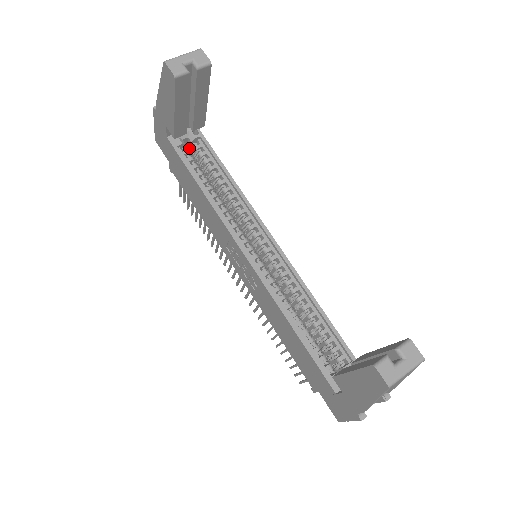
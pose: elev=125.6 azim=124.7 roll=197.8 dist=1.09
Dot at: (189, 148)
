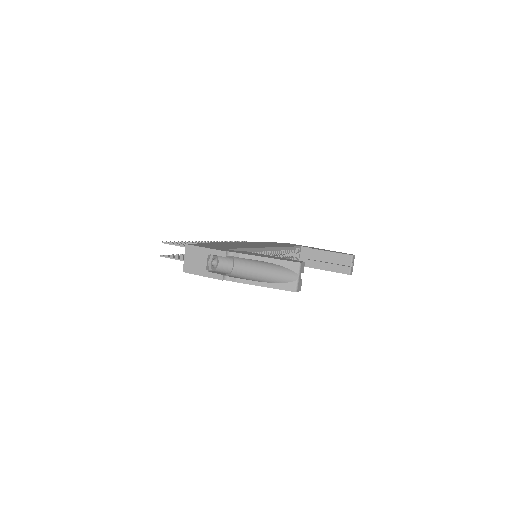
Dot at: occluded
